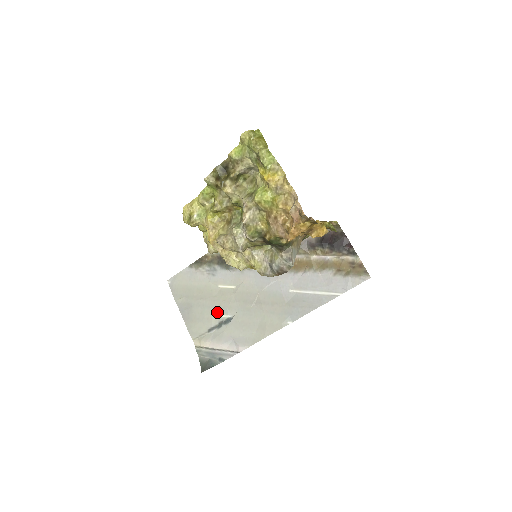
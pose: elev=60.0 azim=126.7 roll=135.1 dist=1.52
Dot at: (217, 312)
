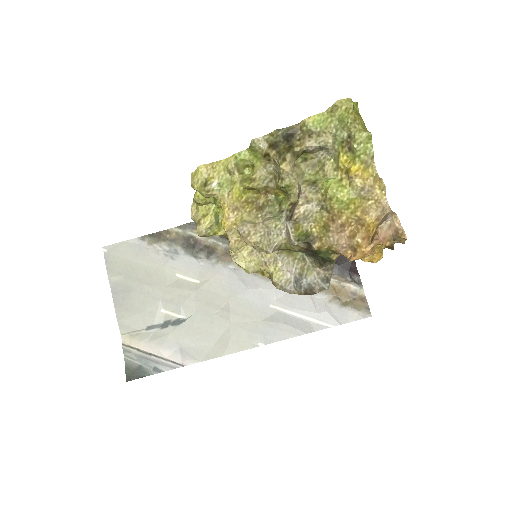
Dot at: (166, 307)
